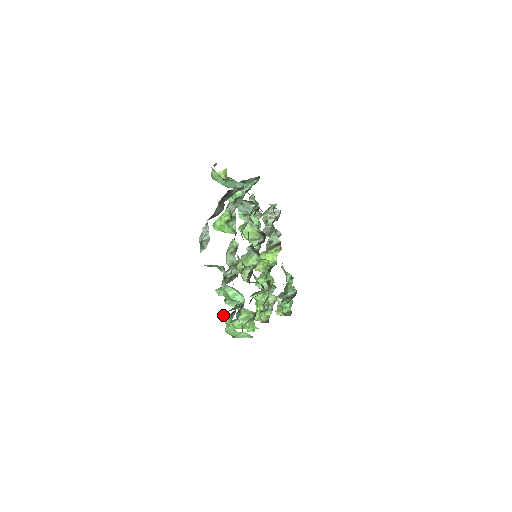
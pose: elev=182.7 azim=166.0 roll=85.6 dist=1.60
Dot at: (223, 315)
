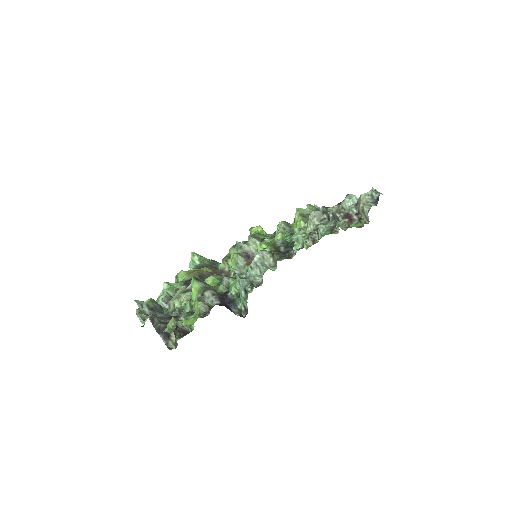
Dot at: (136, 312)
